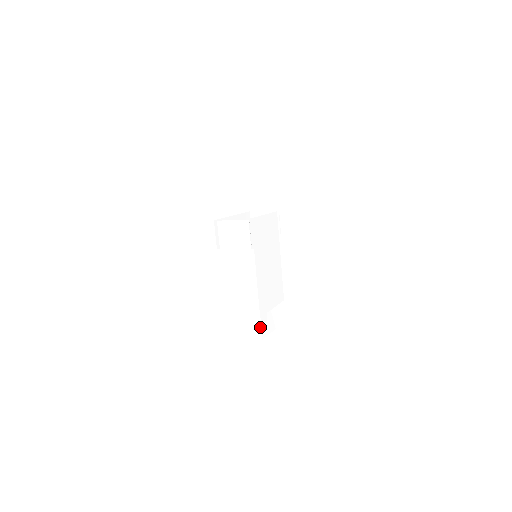
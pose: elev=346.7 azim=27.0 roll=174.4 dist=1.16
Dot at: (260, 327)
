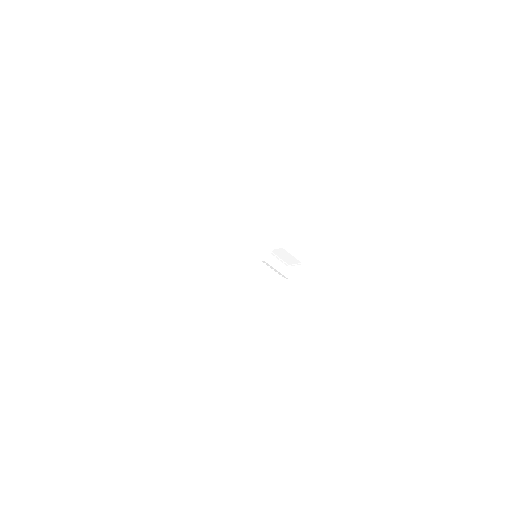
Dot at: (270, 235)
